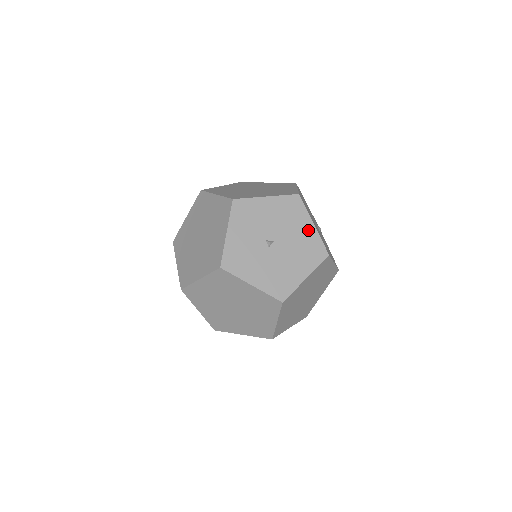
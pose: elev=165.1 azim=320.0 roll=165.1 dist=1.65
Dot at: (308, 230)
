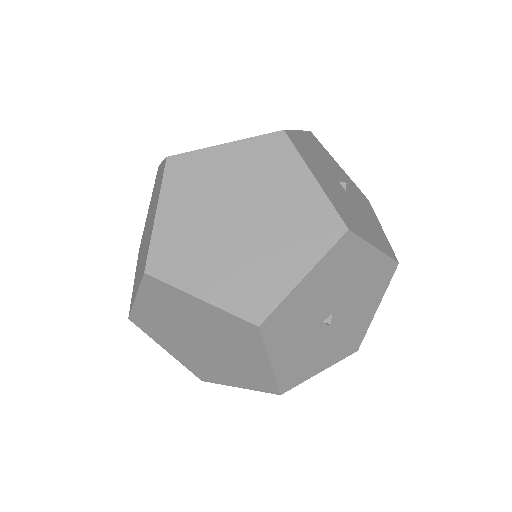
Dot at: (370, 262)
